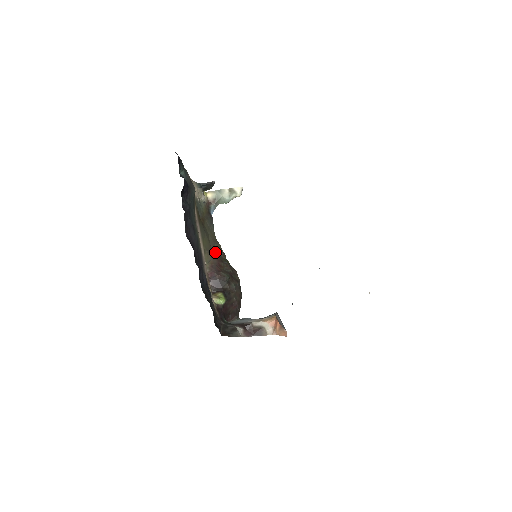
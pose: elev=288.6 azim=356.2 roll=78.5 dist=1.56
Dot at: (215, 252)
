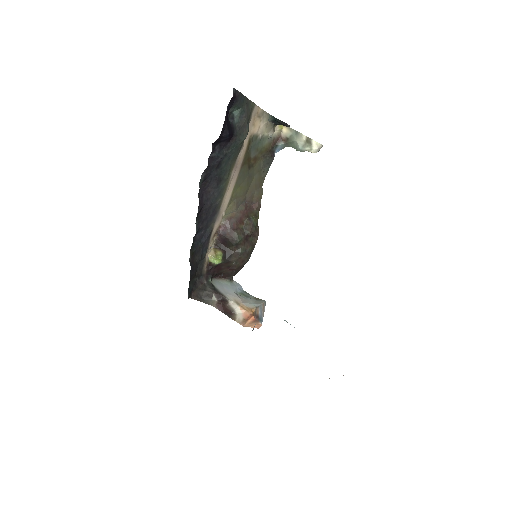
Dot at: (249, 201)
